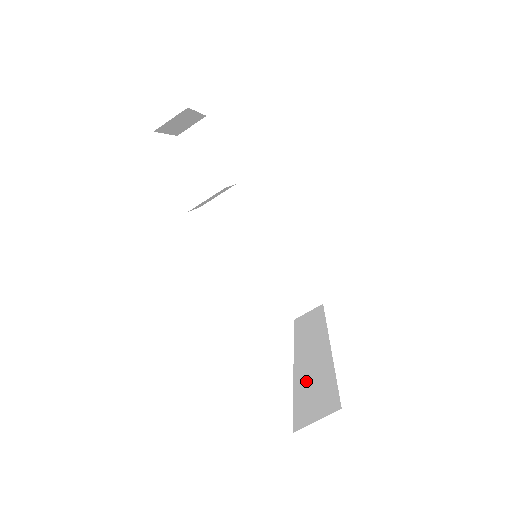
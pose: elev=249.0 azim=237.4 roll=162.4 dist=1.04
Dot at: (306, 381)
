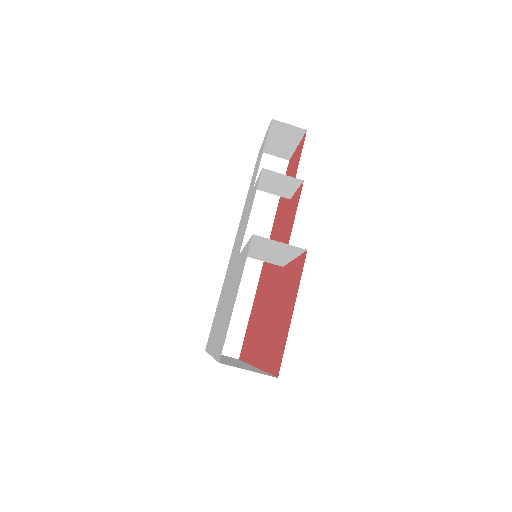
Dot at: occluded
